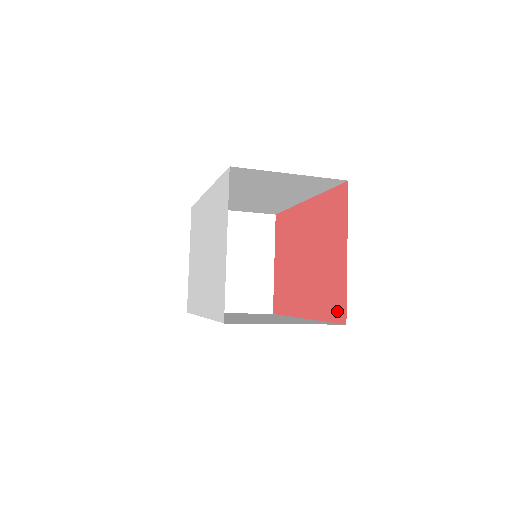
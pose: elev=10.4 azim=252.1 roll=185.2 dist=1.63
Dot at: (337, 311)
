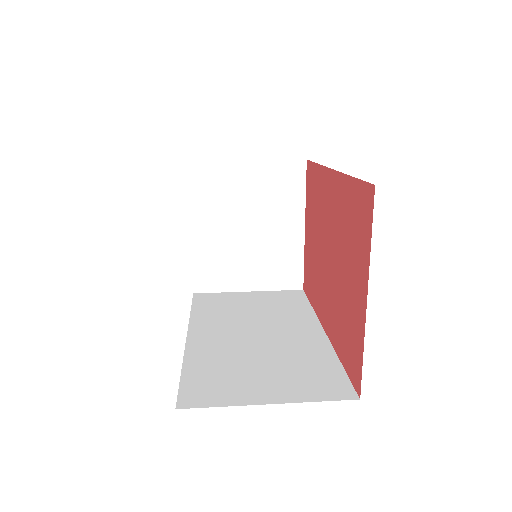
Dot at: (352, 369)
